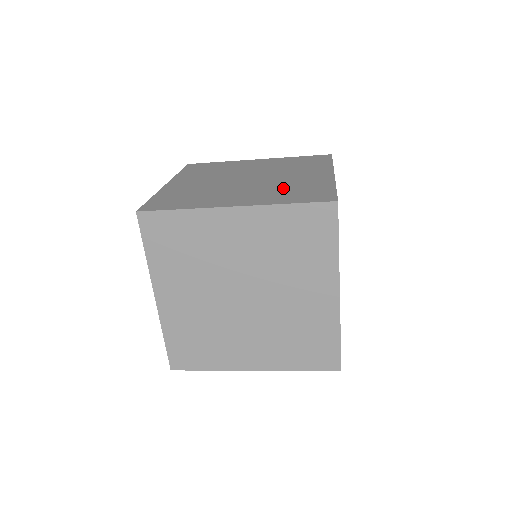
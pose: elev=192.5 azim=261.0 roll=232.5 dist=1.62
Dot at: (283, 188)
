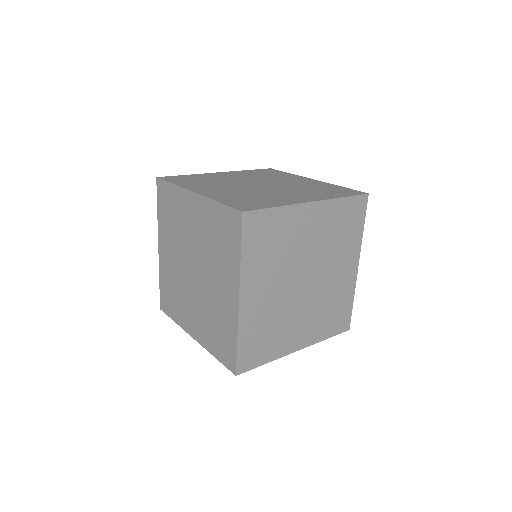
Dot at: (211, 318)
